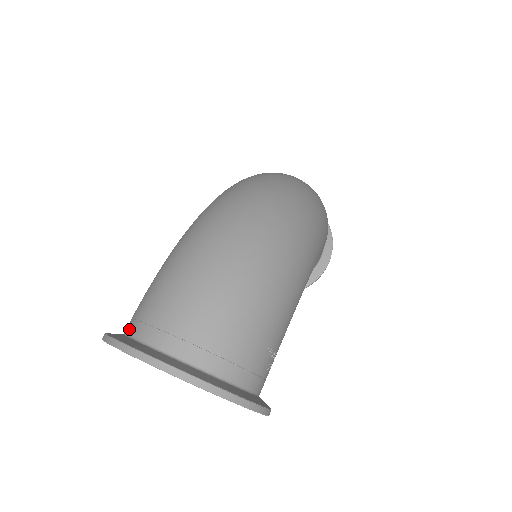
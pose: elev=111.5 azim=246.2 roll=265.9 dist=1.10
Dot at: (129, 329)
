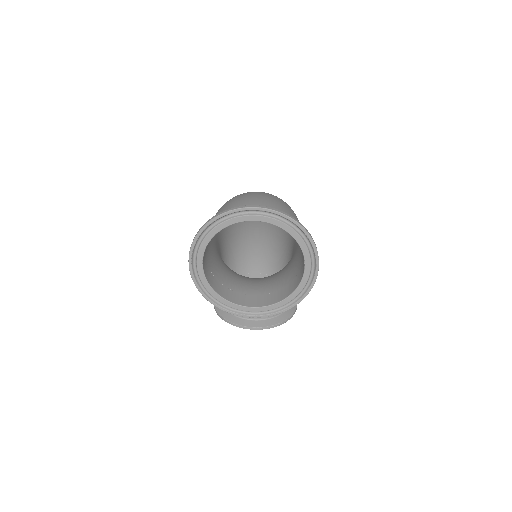
Dot at: occluded
